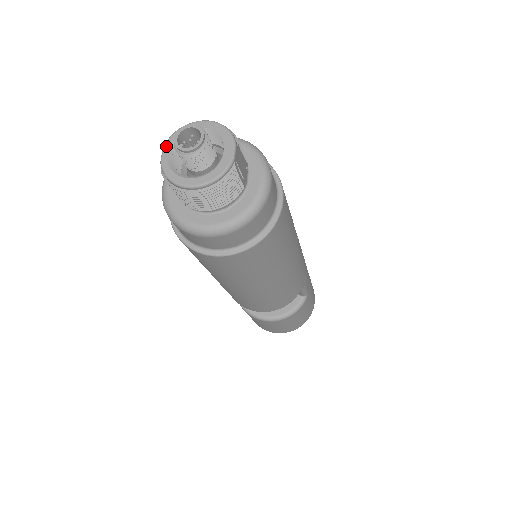
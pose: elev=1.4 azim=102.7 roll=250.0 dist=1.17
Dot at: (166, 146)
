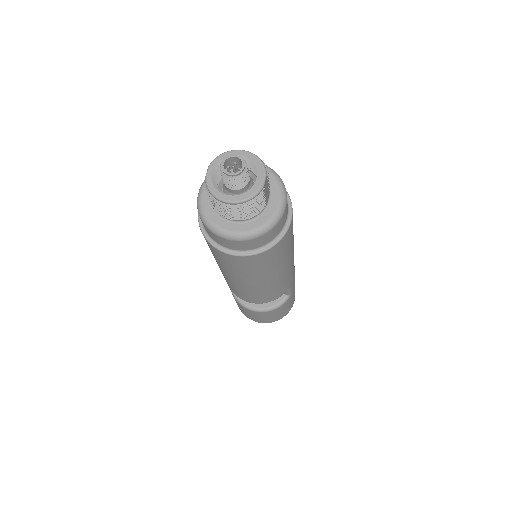
Dot at: (212, 165)
